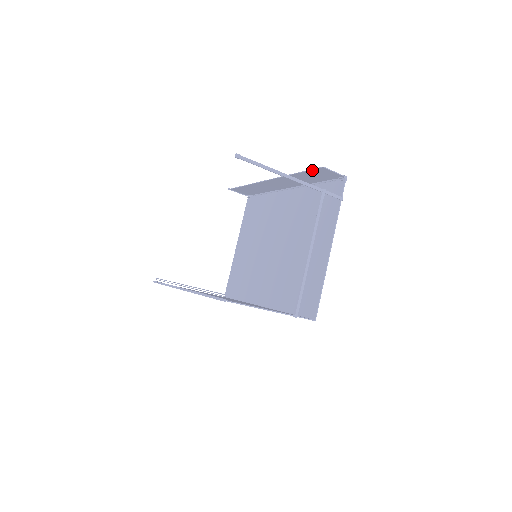
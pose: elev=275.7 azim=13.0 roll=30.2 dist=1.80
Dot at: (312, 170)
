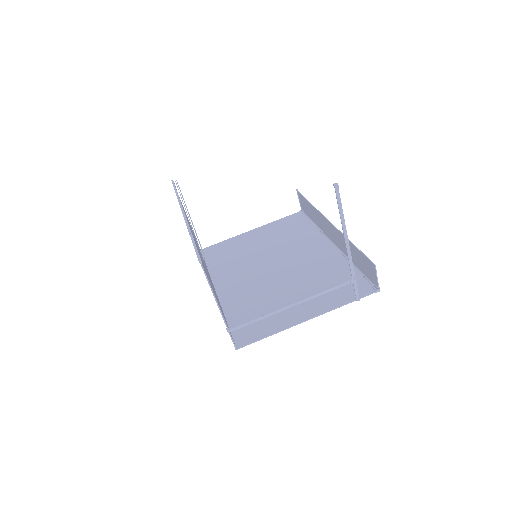
Dot at: (365, 257)
